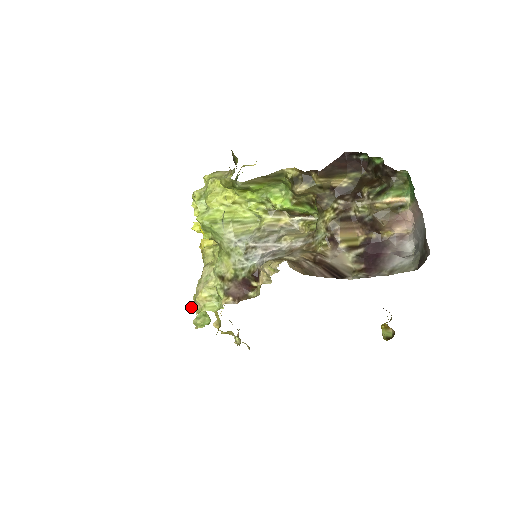
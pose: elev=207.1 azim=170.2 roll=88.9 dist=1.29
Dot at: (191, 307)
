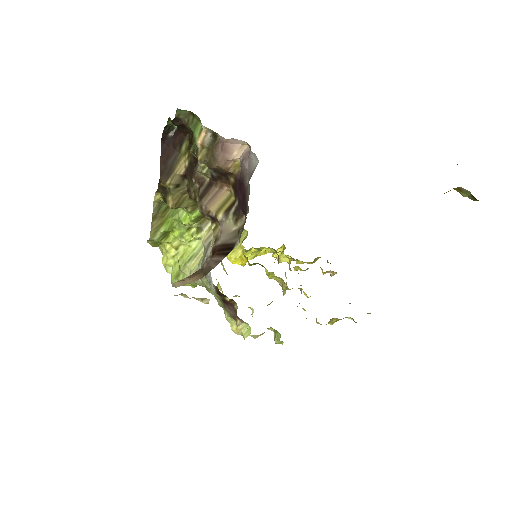
Dot at: occluded
